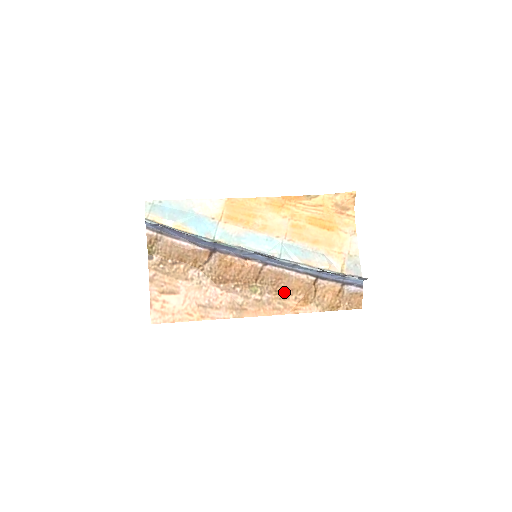
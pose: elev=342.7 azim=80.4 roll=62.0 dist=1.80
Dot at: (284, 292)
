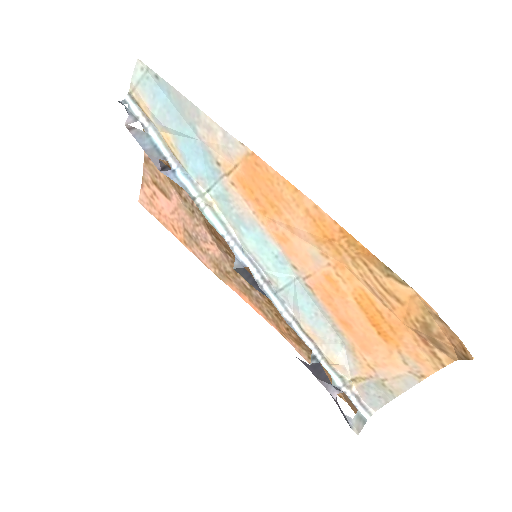
Dot at: (278, 312)
